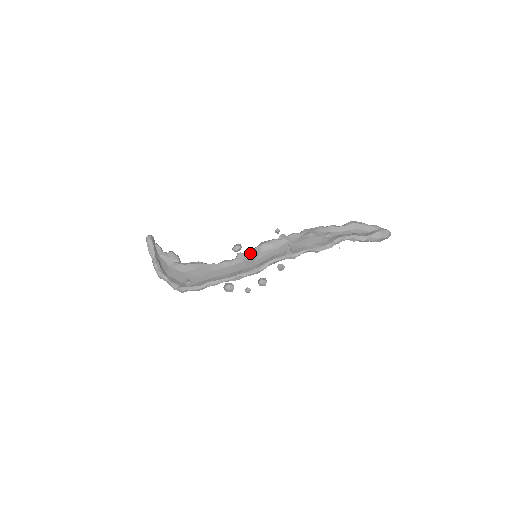
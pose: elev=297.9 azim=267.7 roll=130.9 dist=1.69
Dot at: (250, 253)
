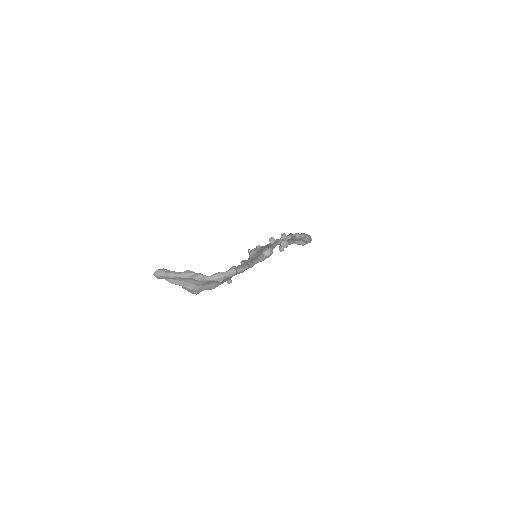
Dot at: (249, 258)
